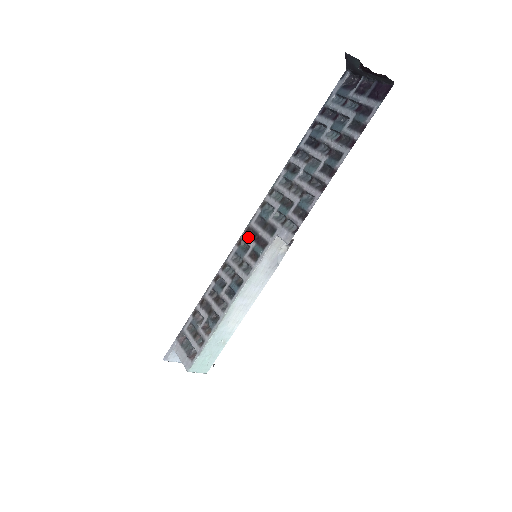
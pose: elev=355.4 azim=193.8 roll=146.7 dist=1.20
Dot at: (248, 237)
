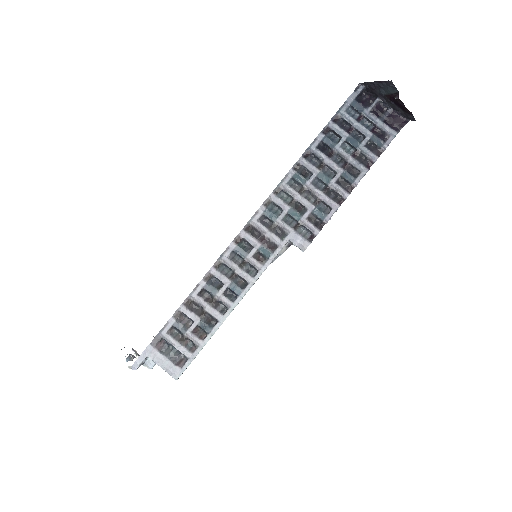
Dot at: (250, 236)
